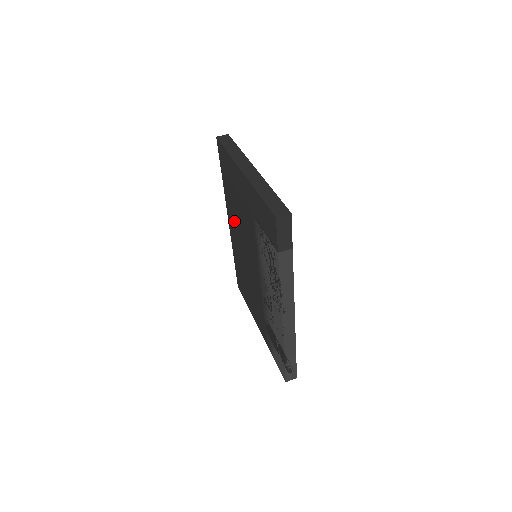
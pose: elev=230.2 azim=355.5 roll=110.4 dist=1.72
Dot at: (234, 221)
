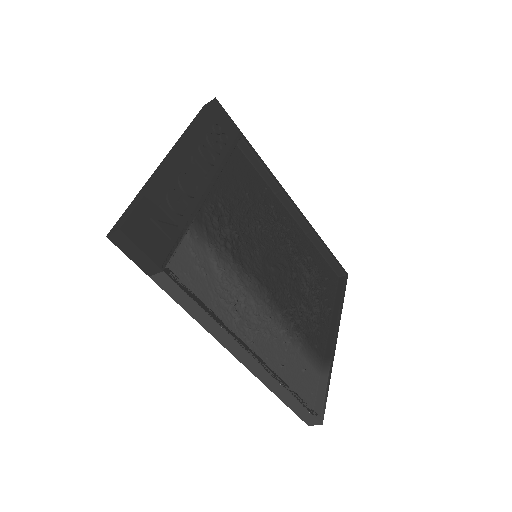
Dot at: occluded
